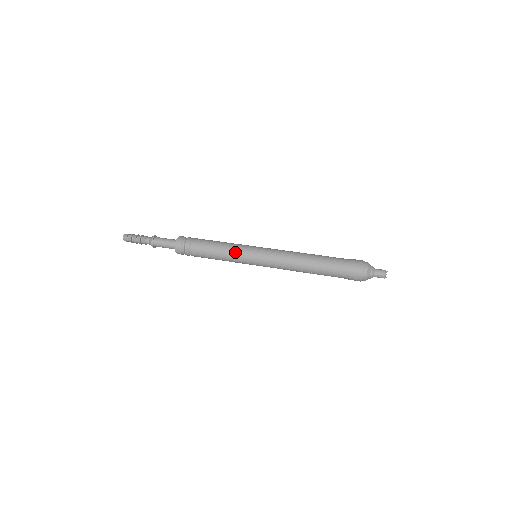
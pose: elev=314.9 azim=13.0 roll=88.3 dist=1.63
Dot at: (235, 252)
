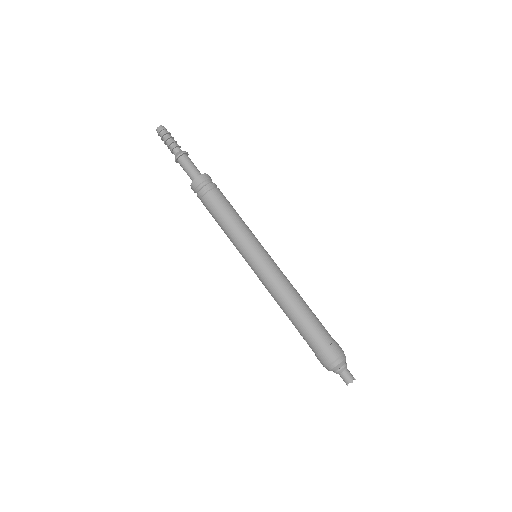
Dot at: (236, 239)
